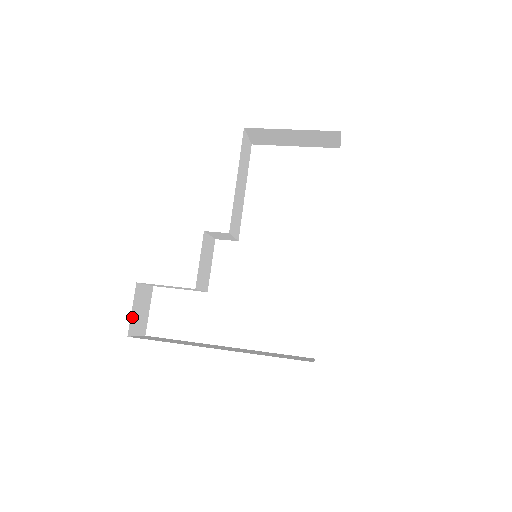
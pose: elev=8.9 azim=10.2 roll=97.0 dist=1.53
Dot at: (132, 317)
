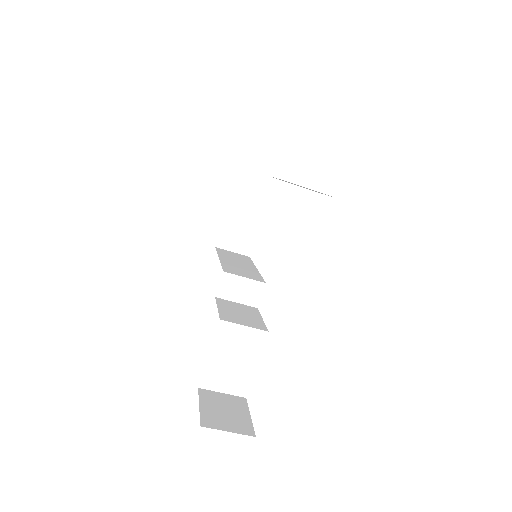
Dot at: (205, 413)
